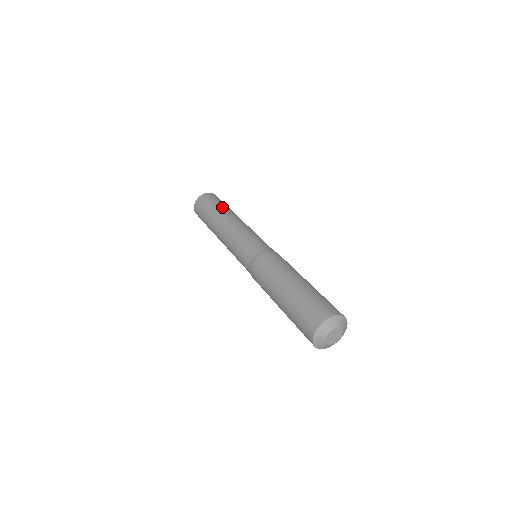
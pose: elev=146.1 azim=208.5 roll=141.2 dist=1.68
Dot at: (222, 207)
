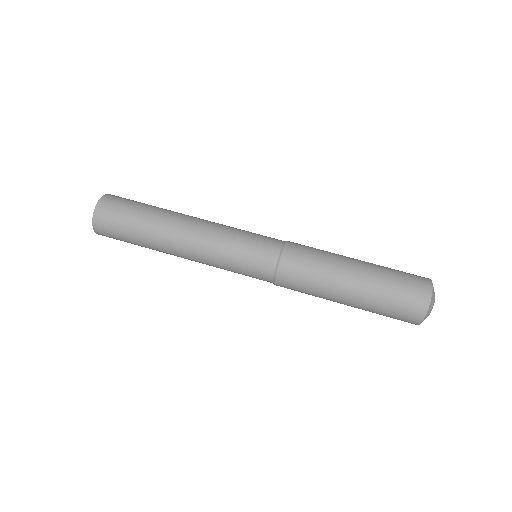
Dot at: (158, 207)
